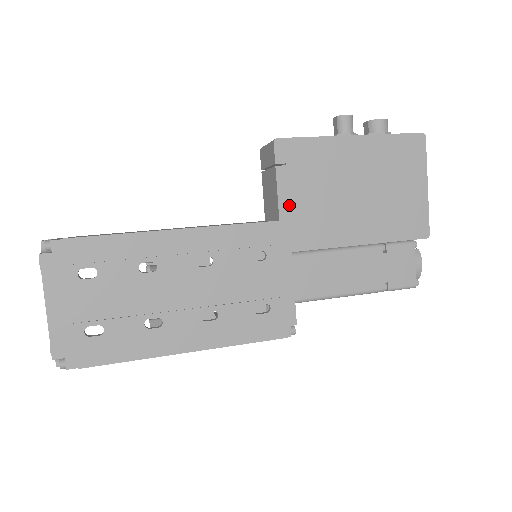
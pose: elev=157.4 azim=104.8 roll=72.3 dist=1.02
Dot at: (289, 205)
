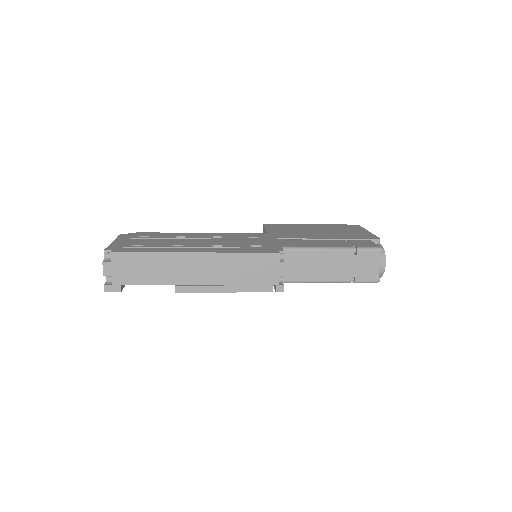
Dot at: (274, 232)
